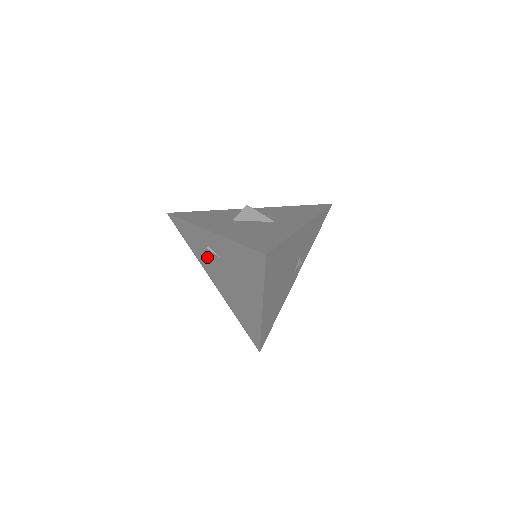
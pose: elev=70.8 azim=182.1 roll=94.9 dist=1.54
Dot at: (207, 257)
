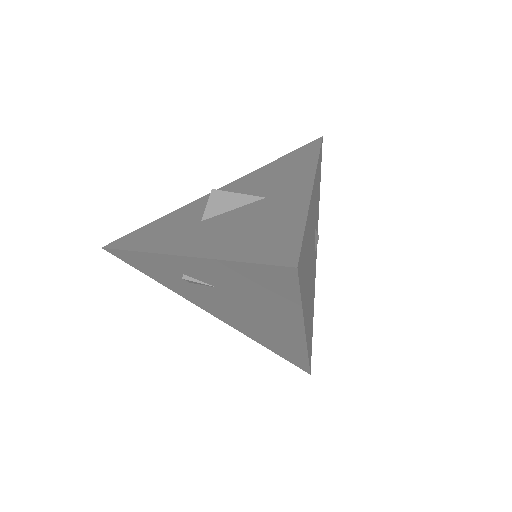
Dot at: (188, 287)
